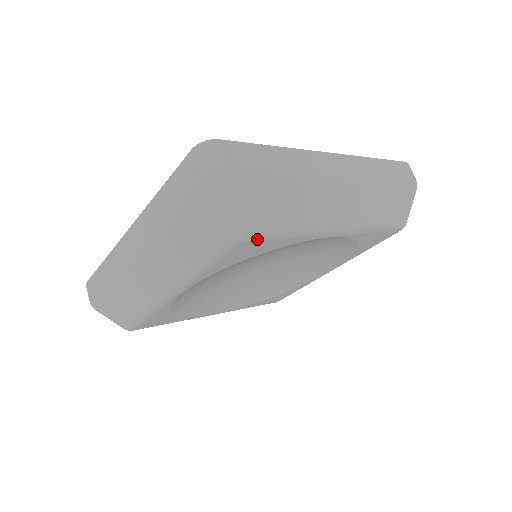
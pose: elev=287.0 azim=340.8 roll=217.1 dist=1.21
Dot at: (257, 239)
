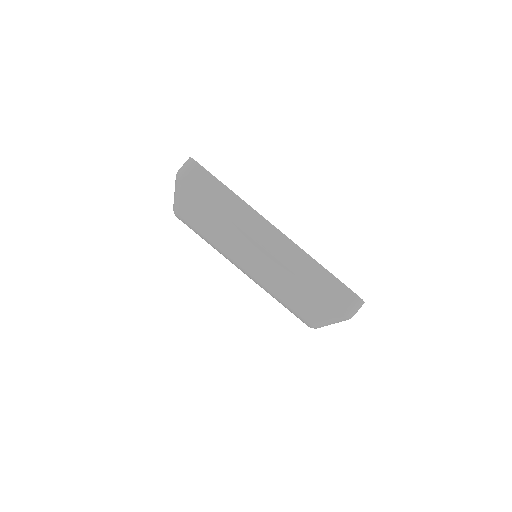
Dot at: occluded
